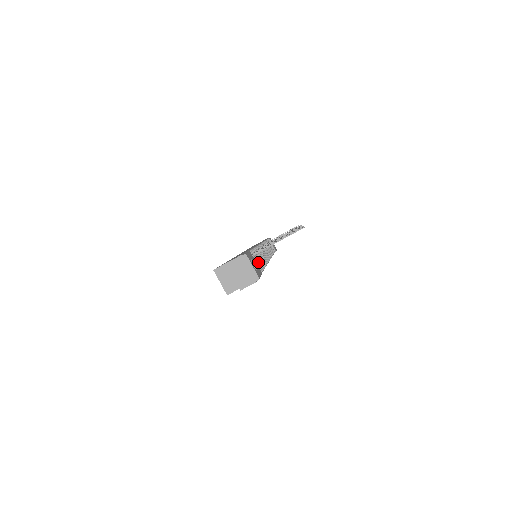
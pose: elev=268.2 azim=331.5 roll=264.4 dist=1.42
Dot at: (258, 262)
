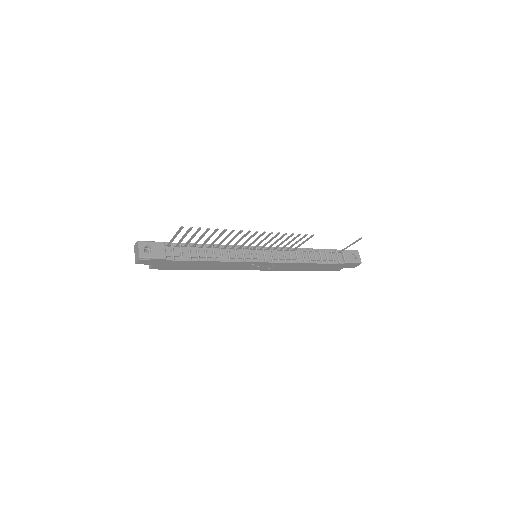
Dot at: (189, 253)
